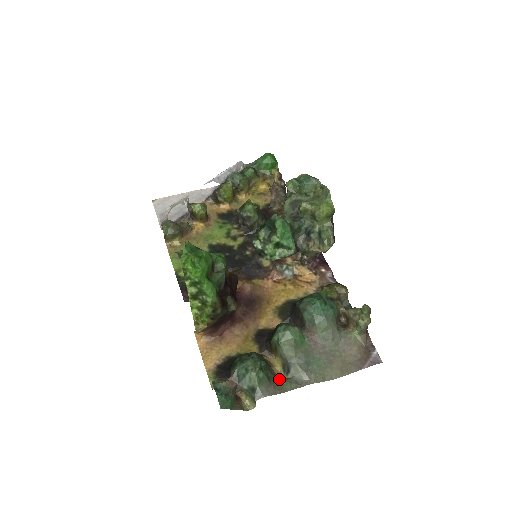
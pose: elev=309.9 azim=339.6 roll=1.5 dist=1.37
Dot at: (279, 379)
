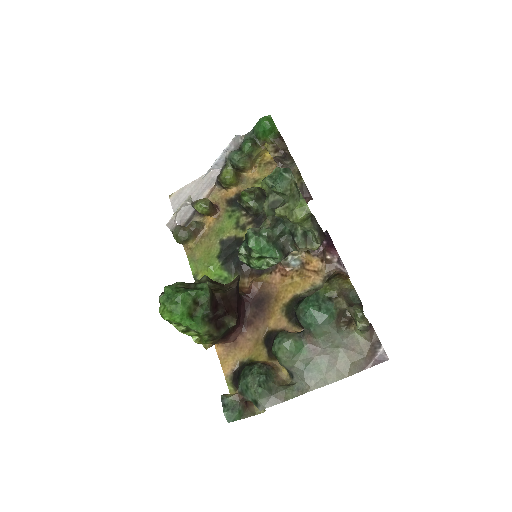
Dot at: (282, 387)
